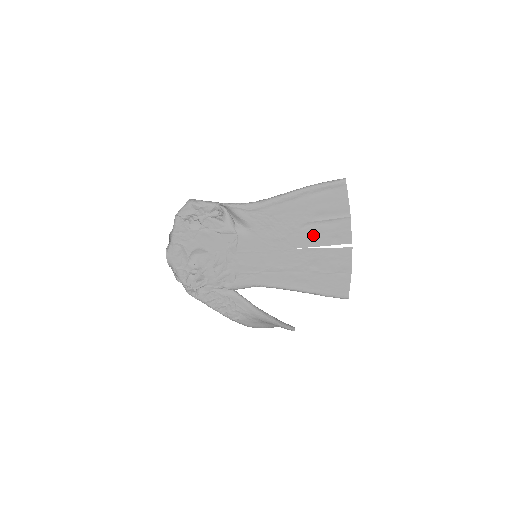
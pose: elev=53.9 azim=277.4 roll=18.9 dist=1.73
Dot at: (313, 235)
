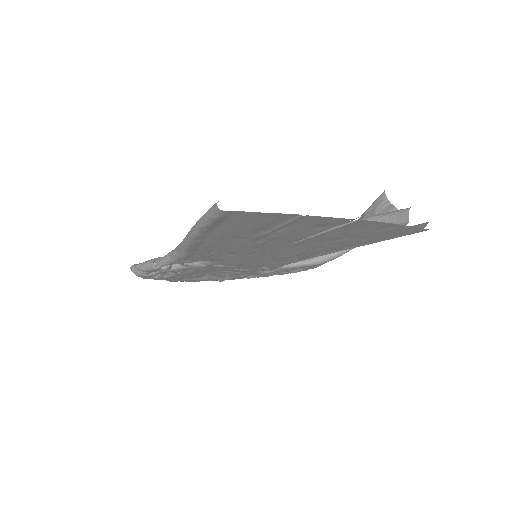
Dot at: (284, 238)
